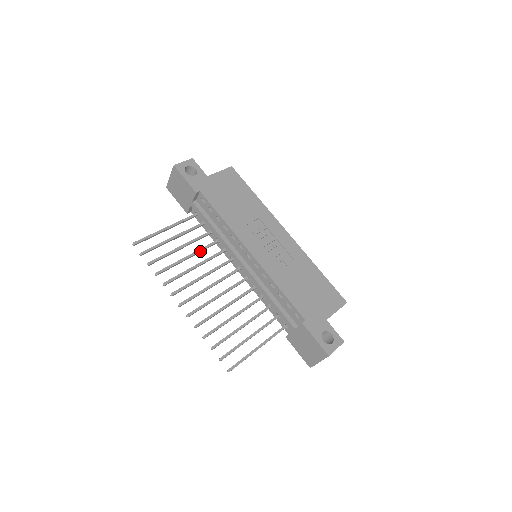
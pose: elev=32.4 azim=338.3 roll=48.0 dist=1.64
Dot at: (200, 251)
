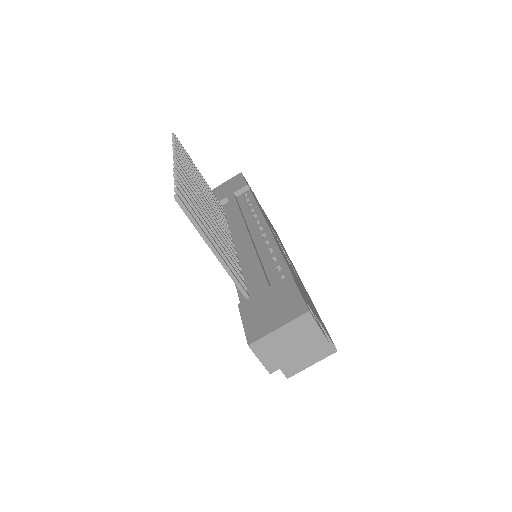
Dot at: (212, 201)
